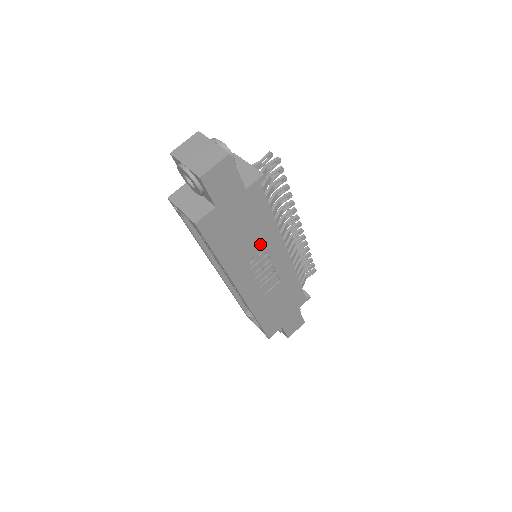
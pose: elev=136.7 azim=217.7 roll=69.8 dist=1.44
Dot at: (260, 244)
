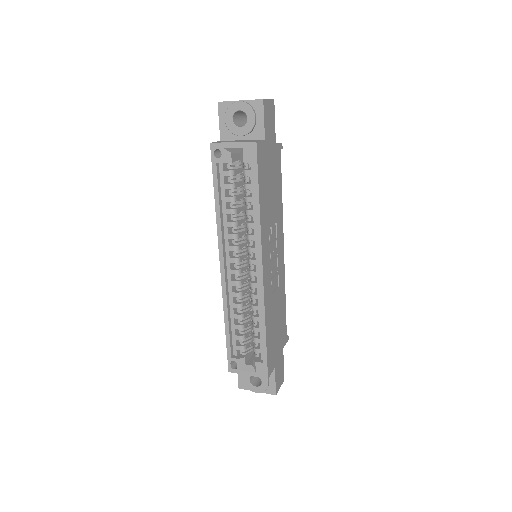
Dot at: (275, 218)
